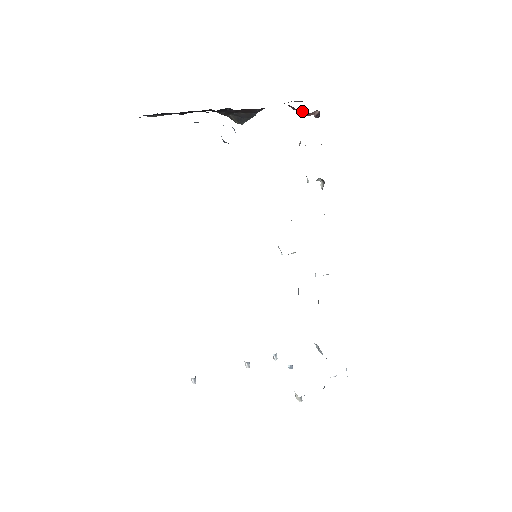
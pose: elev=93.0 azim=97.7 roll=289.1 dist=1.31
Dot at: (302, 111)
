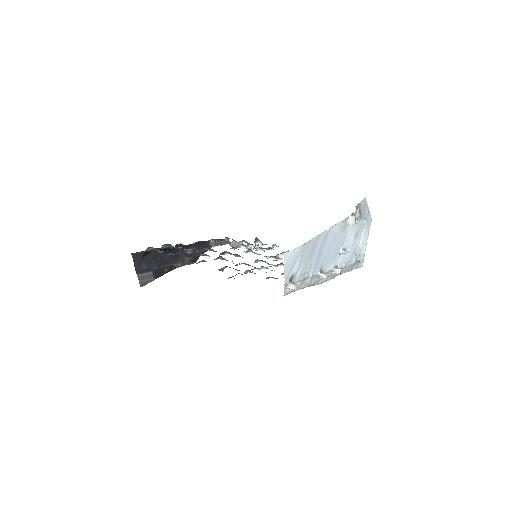
Dot at: (219, 242)
